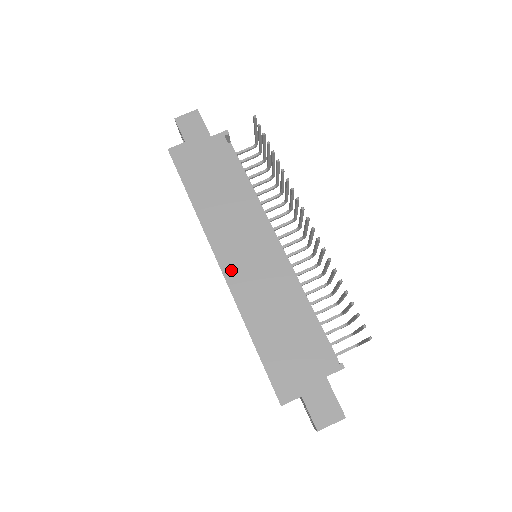
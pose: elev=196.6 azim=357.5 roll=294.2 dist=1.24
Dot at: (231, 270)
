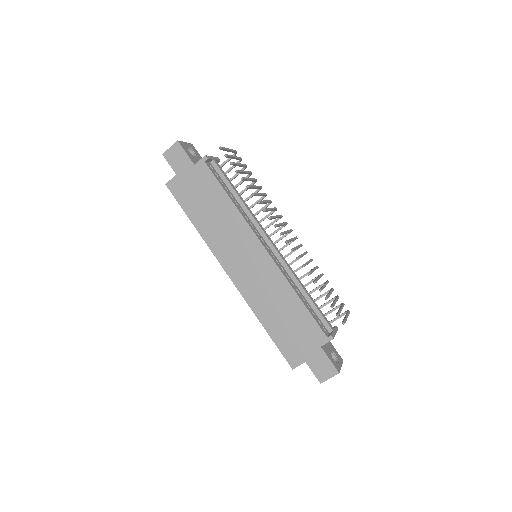
Dot at: (237, 277)
